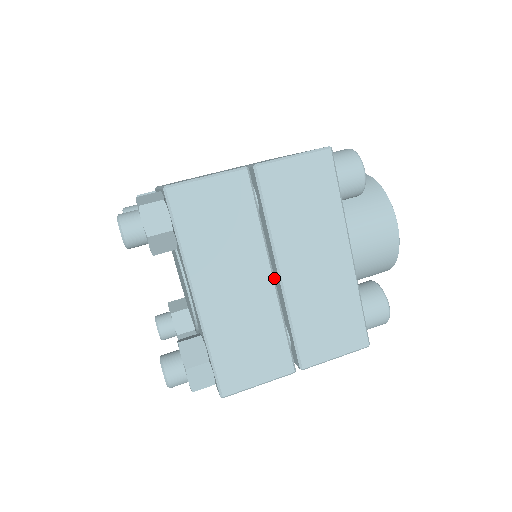
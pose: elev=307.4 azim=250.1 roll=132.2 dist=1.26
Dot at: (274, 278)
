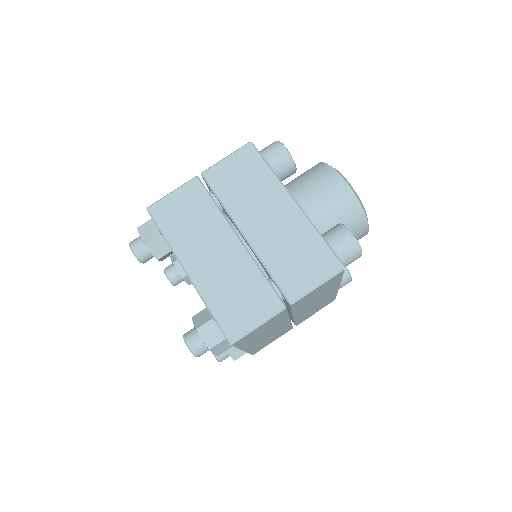
Dot at: occluded
